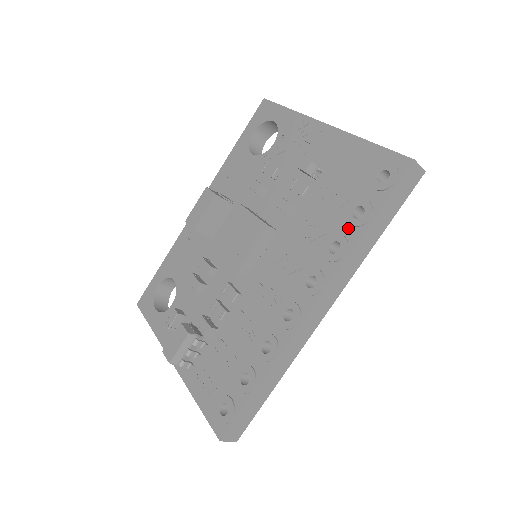
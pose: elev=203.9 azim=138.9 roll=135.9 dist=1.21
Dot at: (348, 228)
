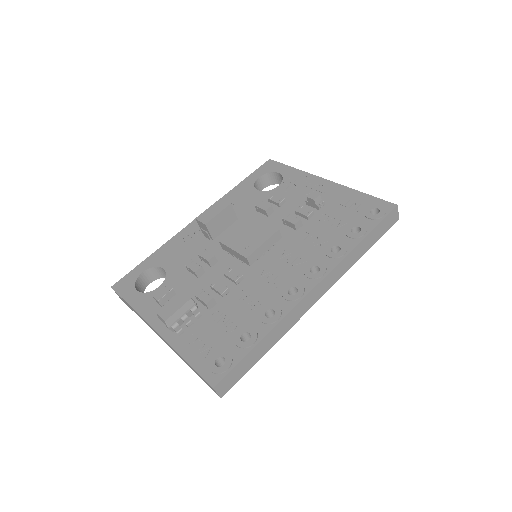
Dot at: (347, 239)
